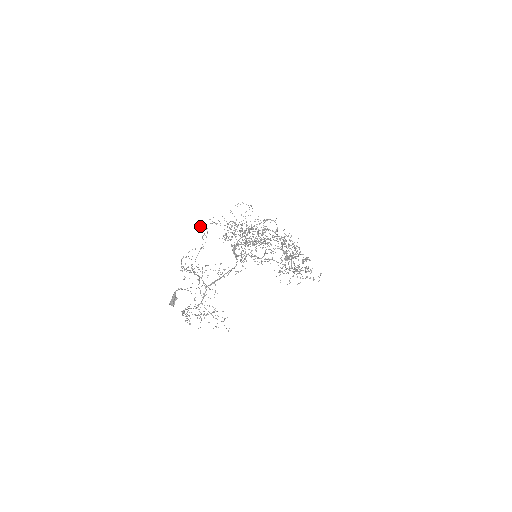
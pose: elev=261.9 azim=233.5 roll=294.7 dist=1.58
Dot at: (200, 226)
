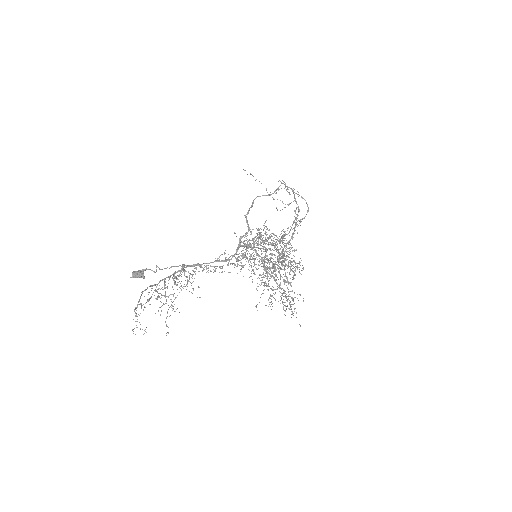
Dot at: occluded
